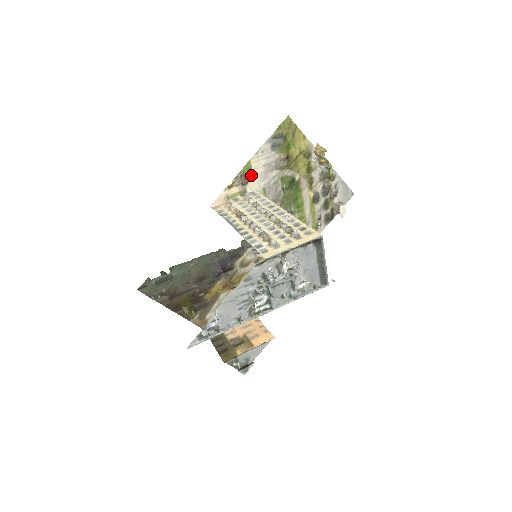
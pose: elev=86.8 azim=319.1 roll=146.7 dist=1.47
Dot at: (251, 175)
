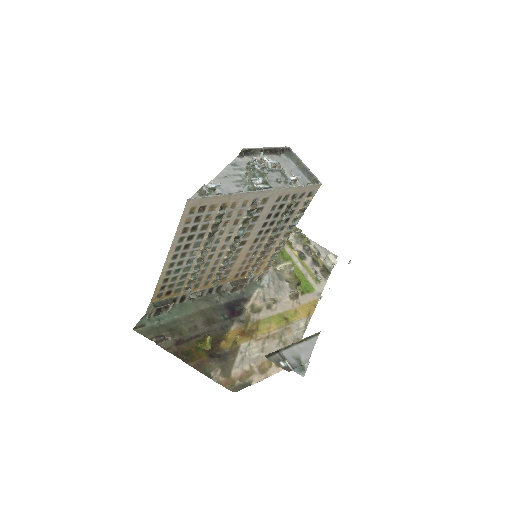
Dot at: occluded
